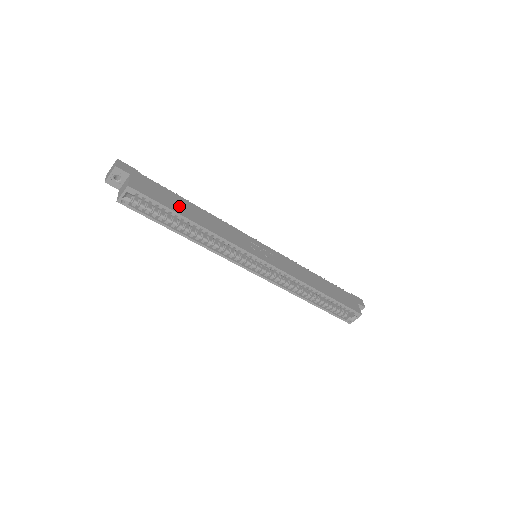
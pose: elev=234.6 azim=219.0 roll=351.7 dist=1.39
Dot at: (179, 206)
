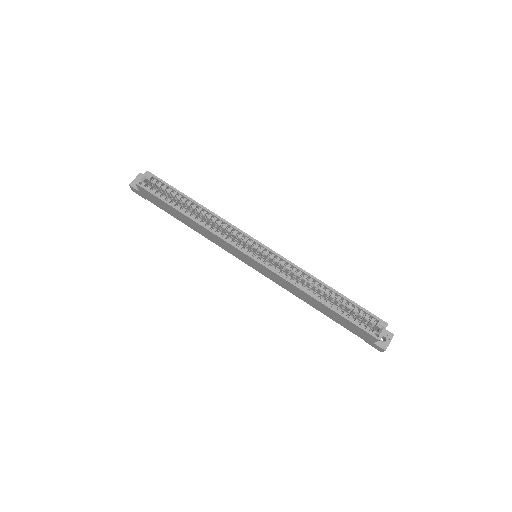
Dot at: occluded
